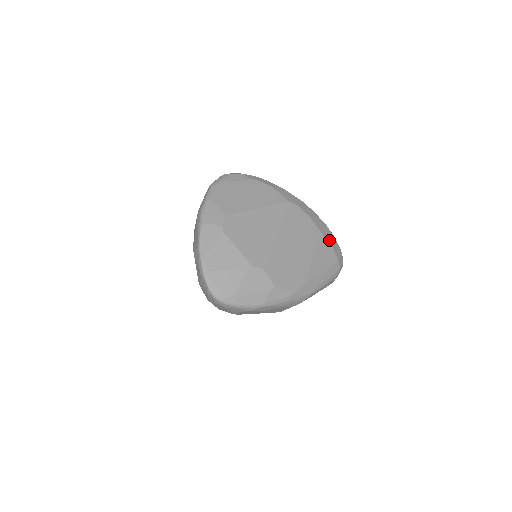
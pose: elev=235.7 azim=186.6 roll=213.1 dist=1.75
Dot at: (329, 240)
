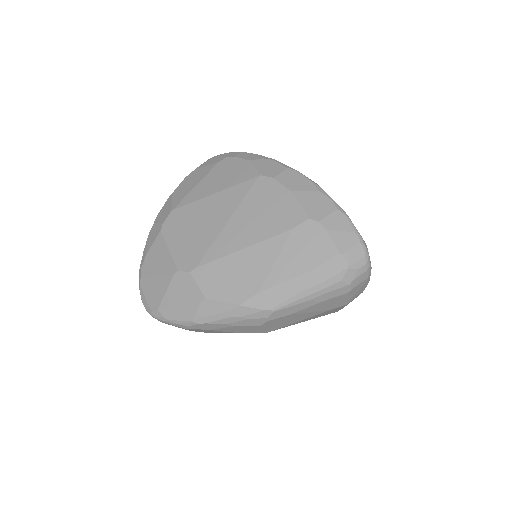
Dot at: (321, 222)
